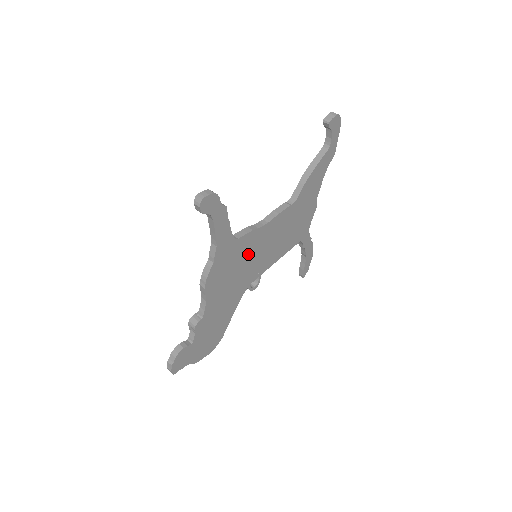
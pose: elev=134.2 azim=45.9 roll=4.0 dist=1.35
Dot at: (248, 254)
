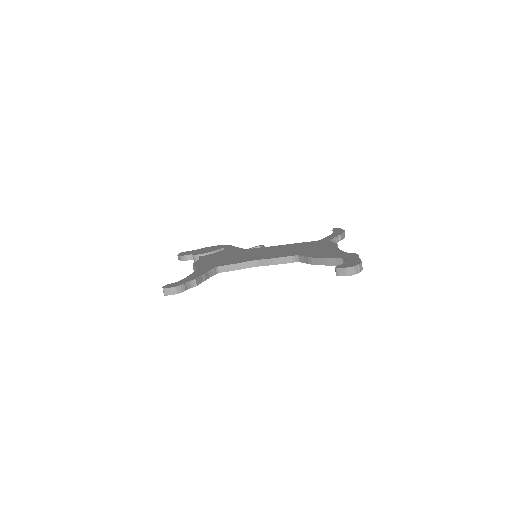
Dot at: occluded
